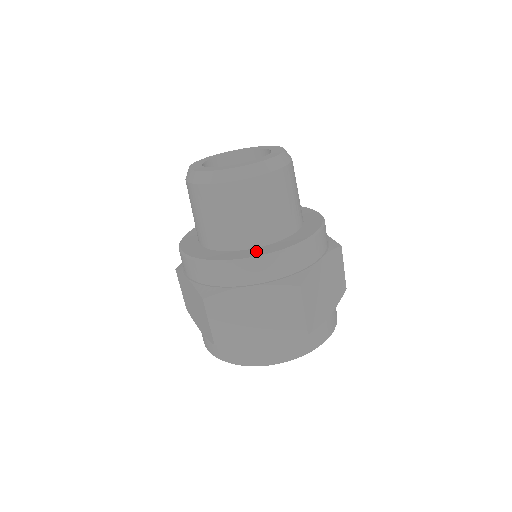
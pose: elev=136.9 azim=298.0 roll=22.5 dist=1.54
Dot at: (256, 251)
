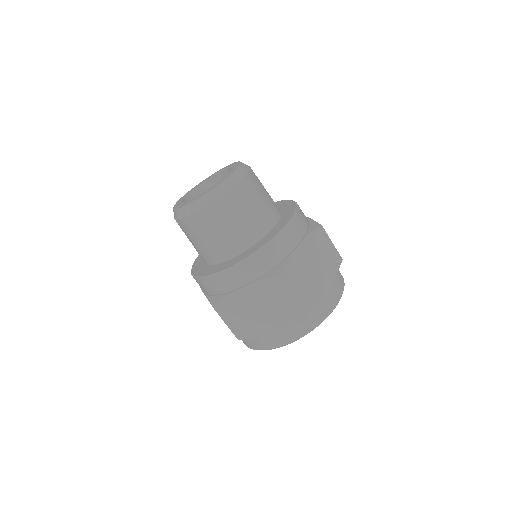
Dot at: (239, 257)
